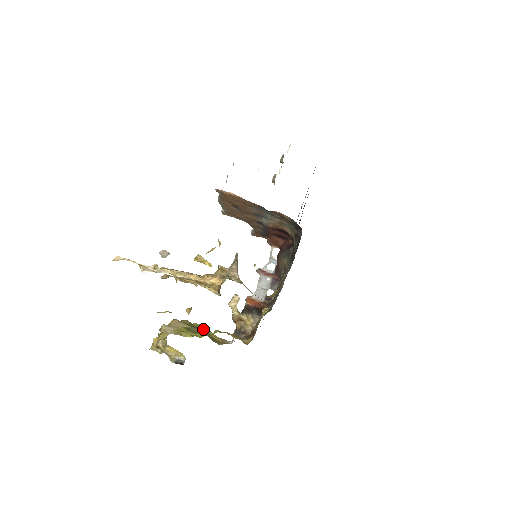
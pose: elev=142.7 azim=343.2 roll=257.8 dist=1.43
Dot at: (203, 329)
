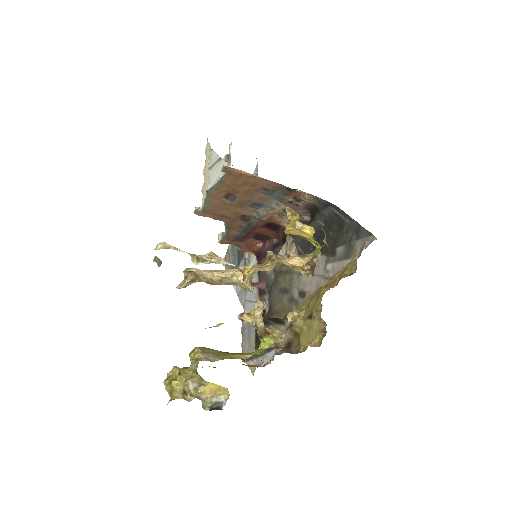
Dot at: (264, 340)
